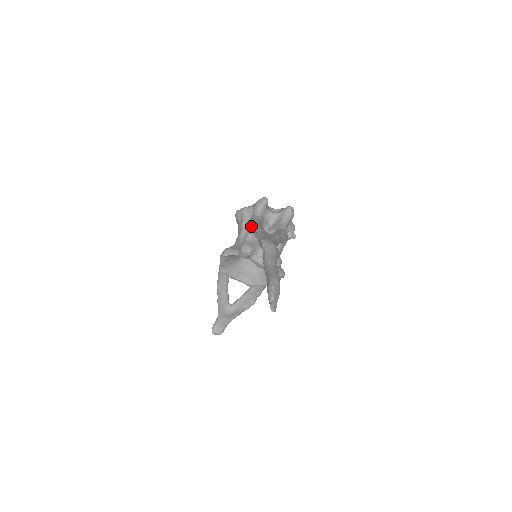
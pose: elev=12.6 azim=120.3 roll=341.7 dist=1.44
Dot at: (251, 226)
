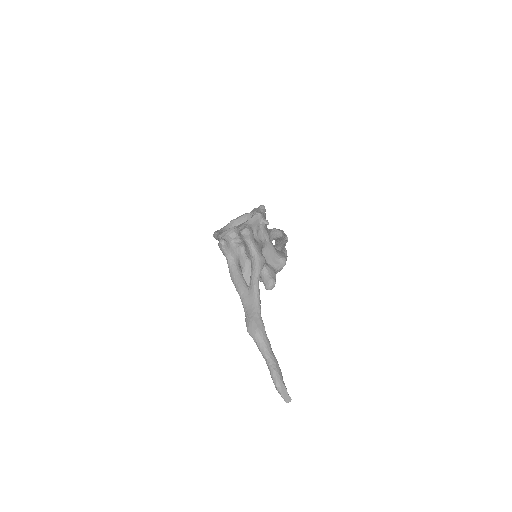
Dot at: (233, 283)
